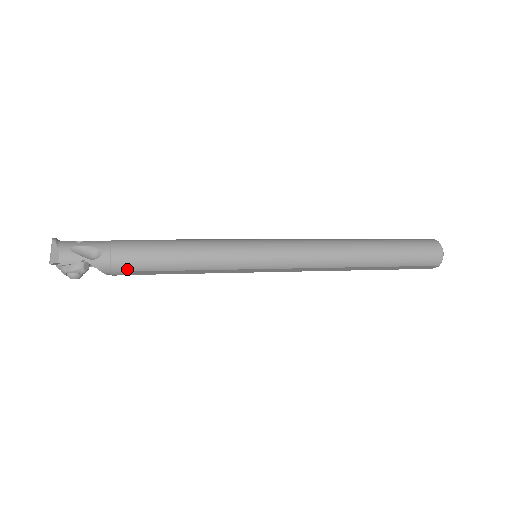
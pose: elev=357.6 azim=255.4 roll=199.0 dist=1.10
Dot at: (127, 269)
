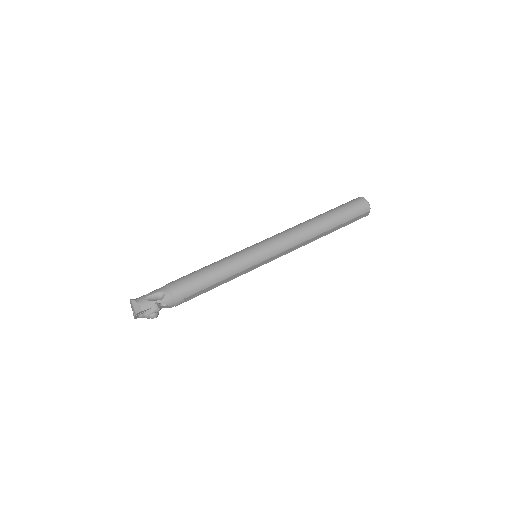
Dot at: (184, 297)
